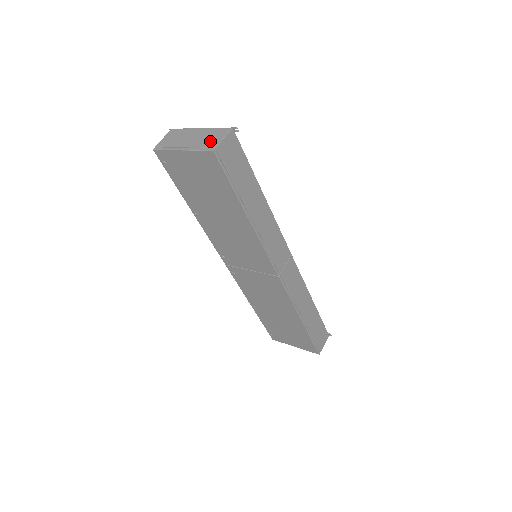
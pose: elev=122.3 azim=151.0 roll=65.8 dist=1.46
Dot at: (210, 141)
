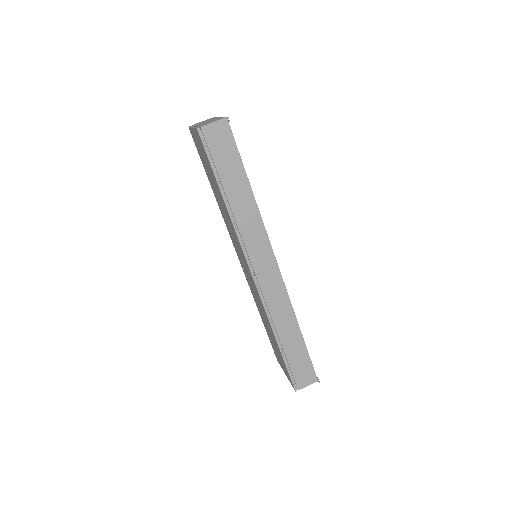
Dot at: (206, 123)
